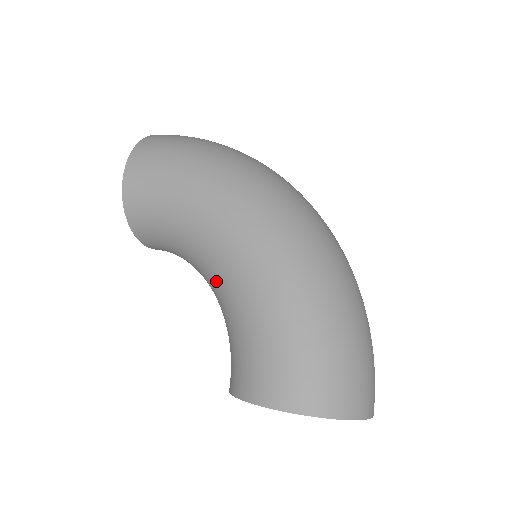
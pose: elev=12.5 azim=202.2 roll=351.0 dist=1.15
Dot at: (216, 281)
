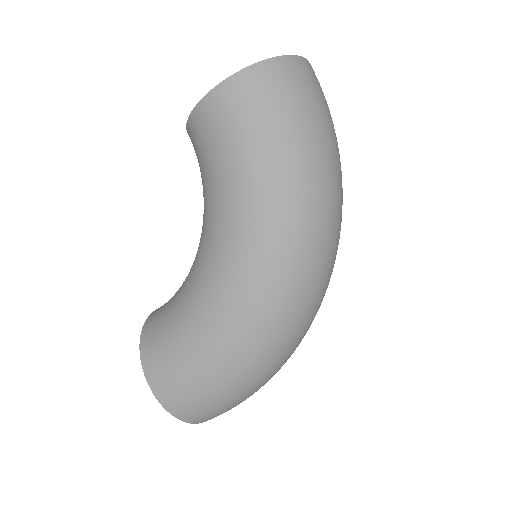
Dot at: (198, 264)
